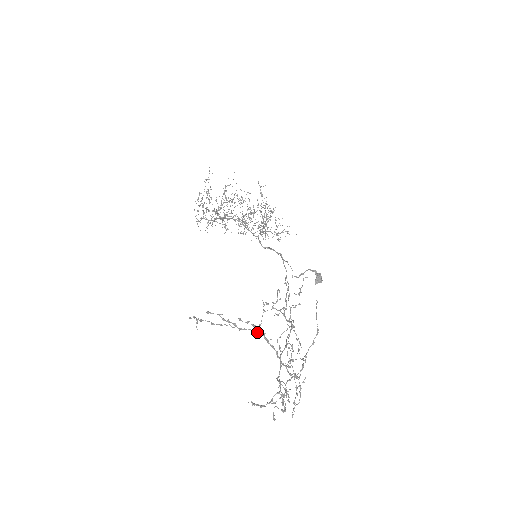
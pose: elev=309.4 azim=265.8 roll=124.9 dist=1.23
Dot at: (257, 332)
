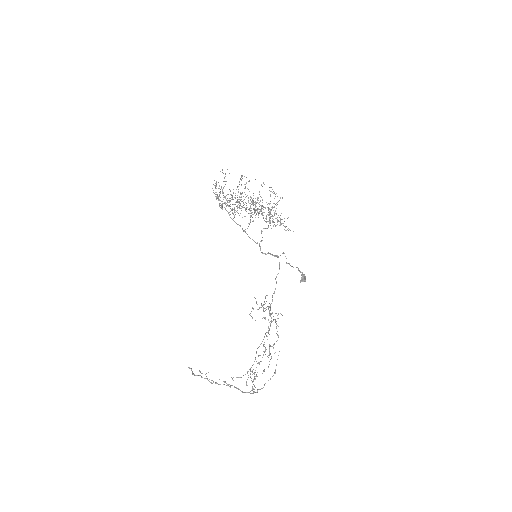
Dot at: (230, 386)
